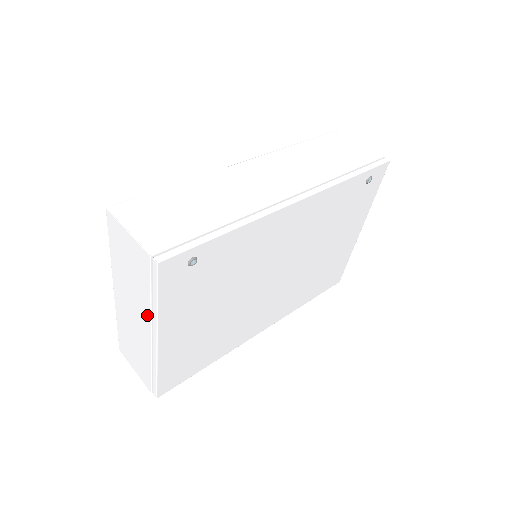
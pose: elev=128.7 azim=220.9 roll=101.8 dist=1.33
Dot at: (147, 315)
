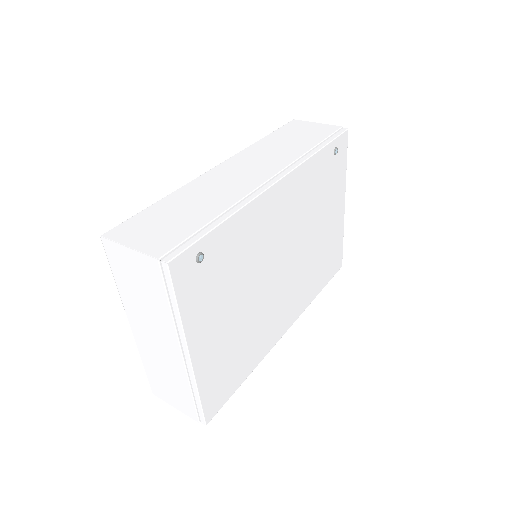
Dot at: (171, 331)
